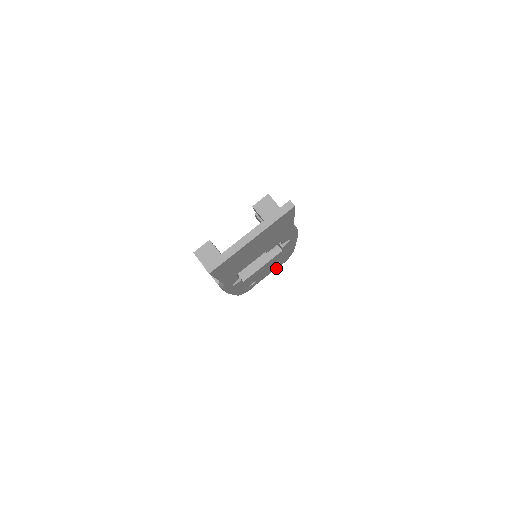
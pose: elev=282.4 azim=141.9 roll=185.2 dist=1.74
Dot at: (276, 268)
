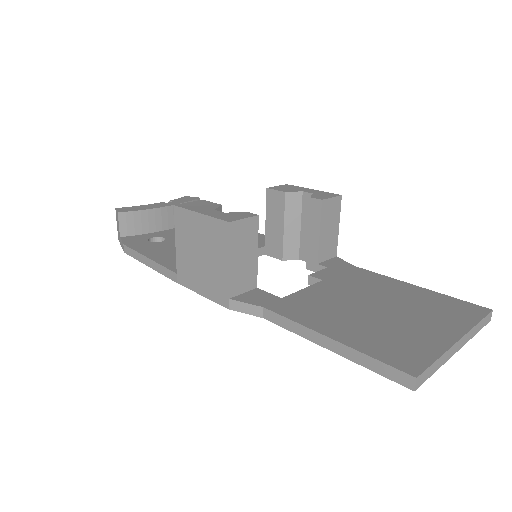
Dot at: occluded
